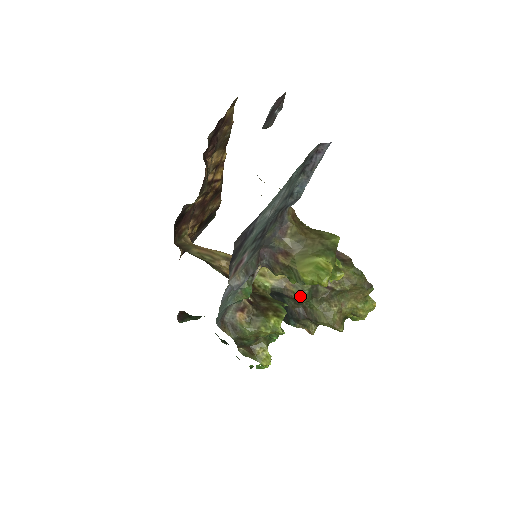
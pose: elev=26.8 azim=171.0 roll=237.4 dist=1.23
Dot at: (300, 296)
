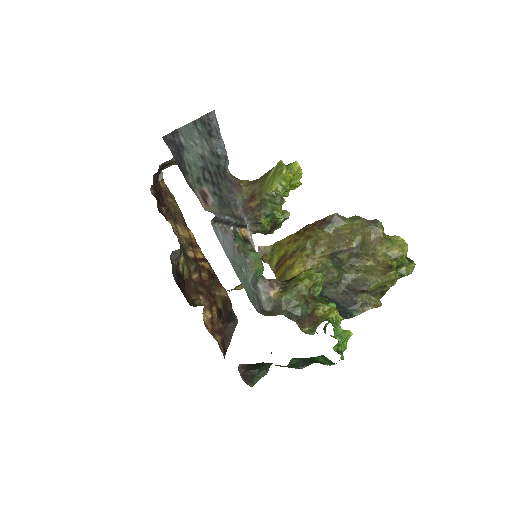
Dot at: (329, 273)
